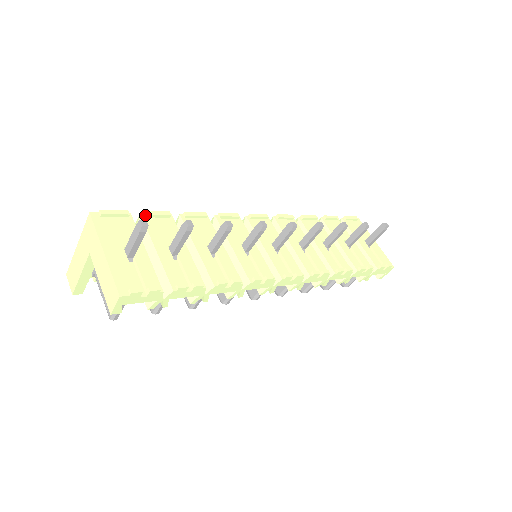
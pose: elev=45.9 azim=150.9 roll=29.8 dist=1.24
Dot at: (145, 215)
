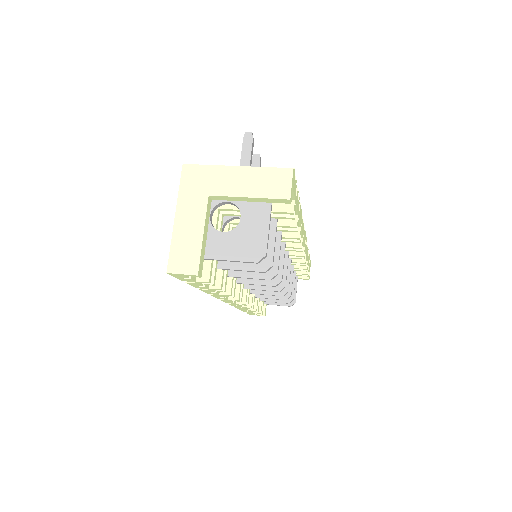
Dot at: occluded
